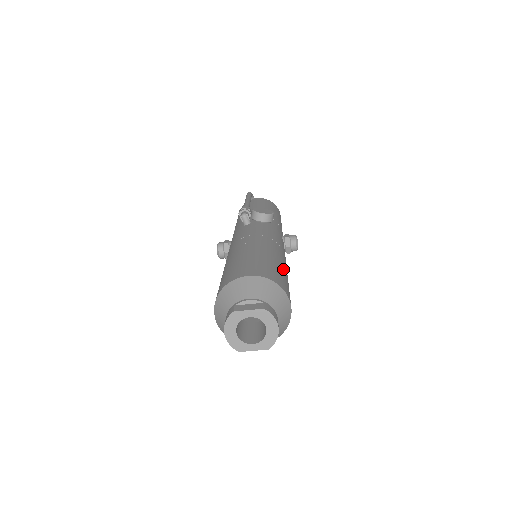
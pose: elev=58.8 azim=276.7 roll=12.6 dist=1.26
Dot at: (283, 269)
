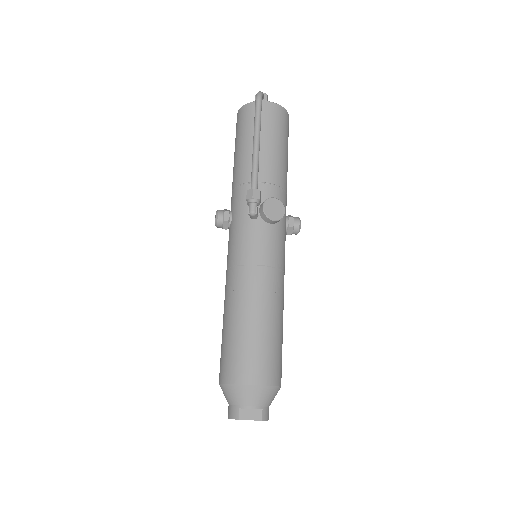
Dot at: (281, 332)
